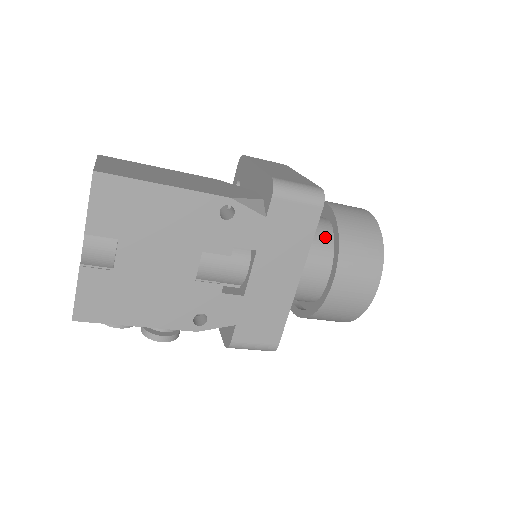
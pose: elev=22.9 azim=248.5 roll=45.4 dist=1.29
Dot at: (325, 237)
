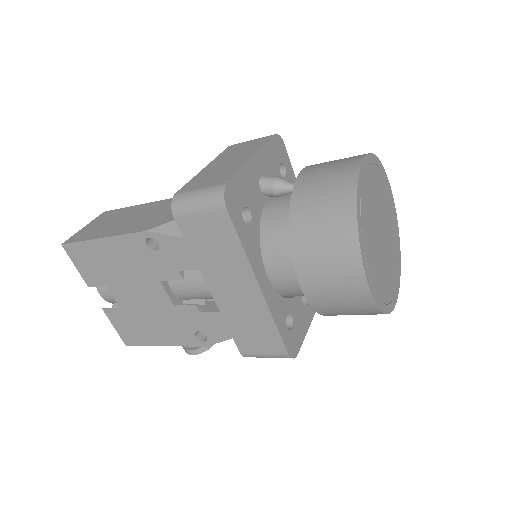
Dot at: occluded
